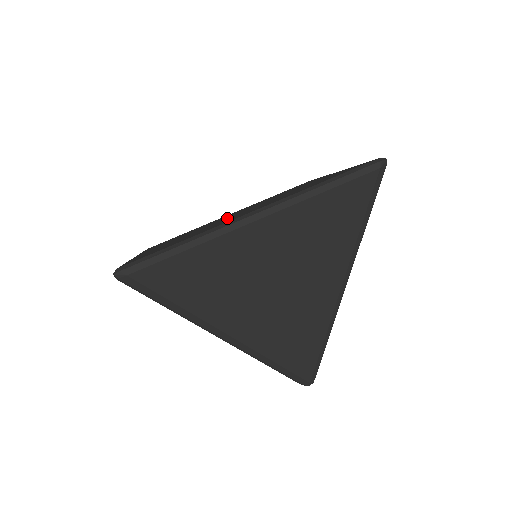
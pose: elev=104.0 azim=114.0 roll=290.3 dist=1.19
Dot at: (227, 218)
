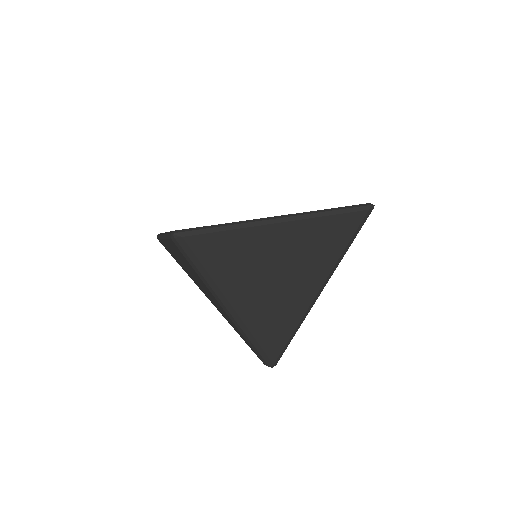
Dot at: occluded
